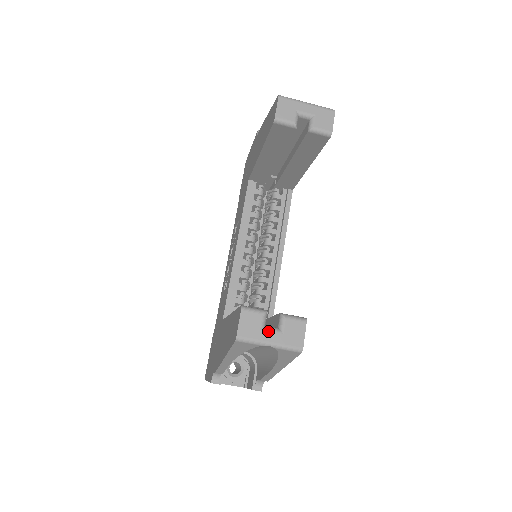
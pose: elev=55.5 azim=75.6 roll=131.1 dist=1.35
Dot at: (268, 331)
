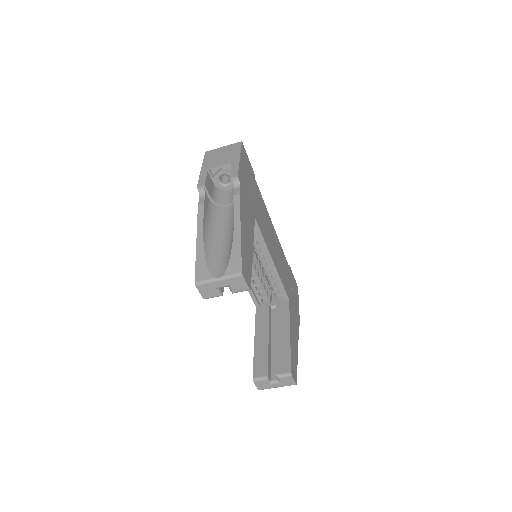
Dot at: (273, 384)
